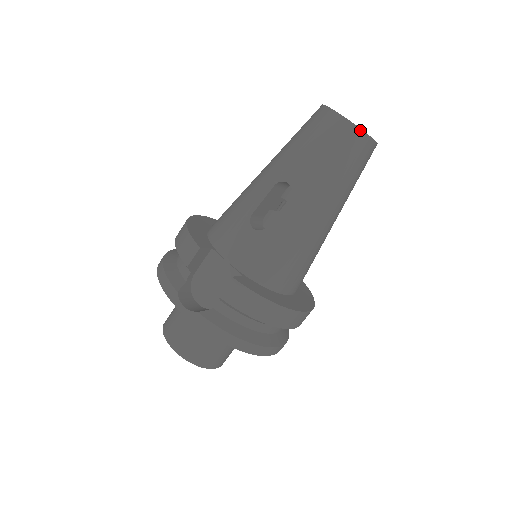
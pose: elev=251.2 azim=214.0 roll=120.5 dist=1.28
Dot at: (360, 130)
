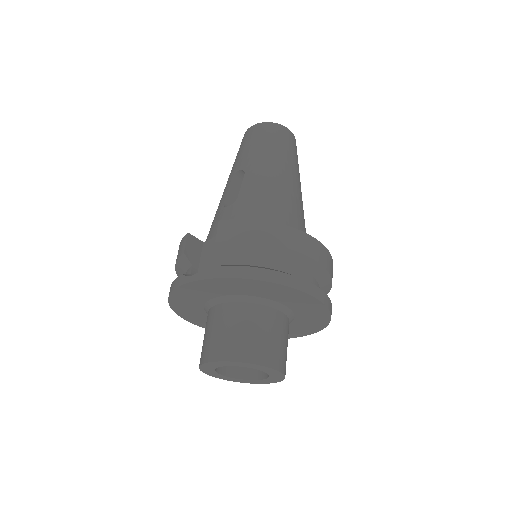
Dot at: (270, 123)
